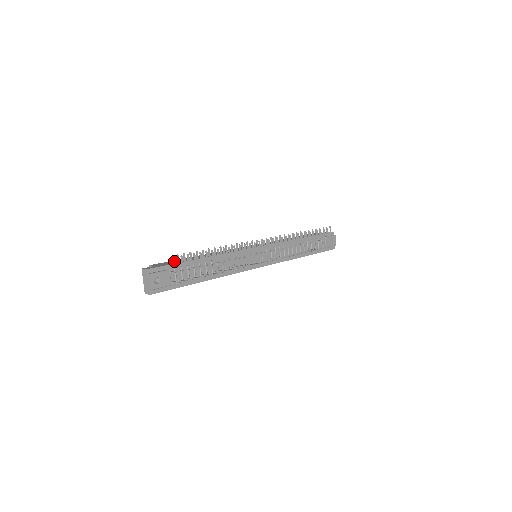
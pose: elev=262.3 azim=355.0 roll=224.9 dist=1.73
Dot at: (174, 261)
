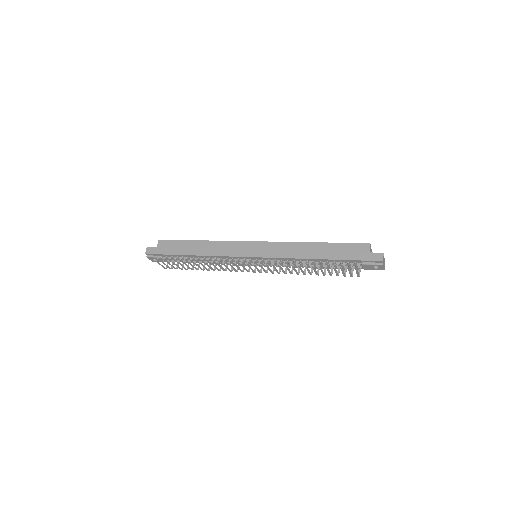
Dot at: (158, 259)
